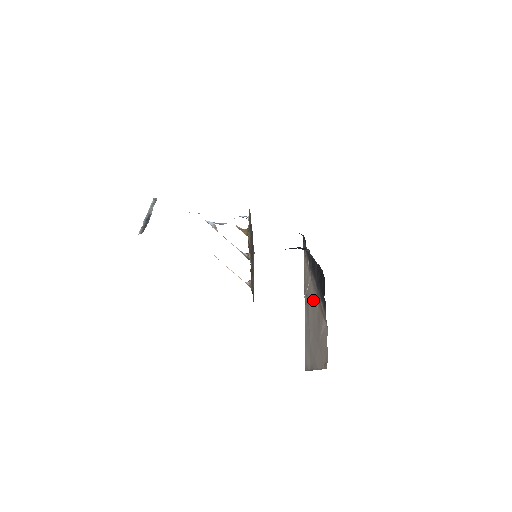
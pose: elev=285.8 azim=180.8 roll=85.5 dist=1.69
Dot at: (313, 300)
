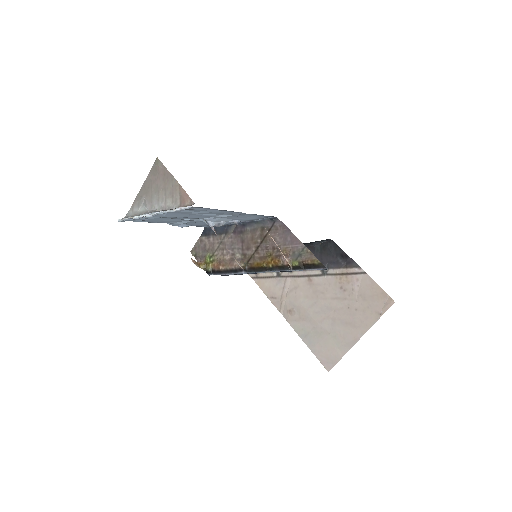
Dot at: (312, 289)
